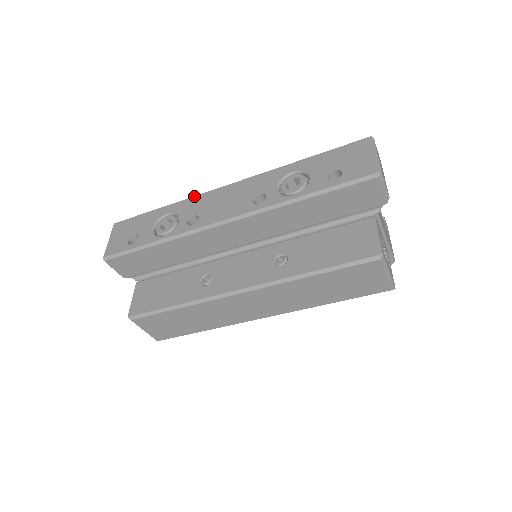
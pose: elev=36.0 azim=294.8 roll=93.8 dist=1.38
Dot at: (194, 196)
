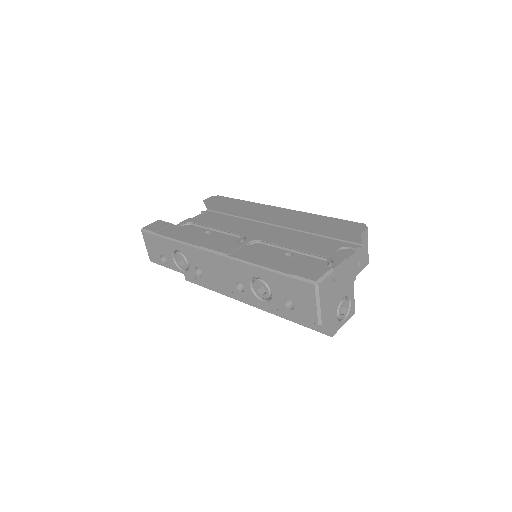
Dot at: (191, 247)
